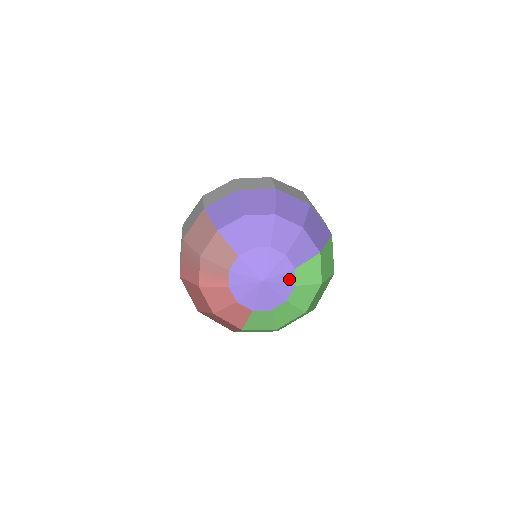
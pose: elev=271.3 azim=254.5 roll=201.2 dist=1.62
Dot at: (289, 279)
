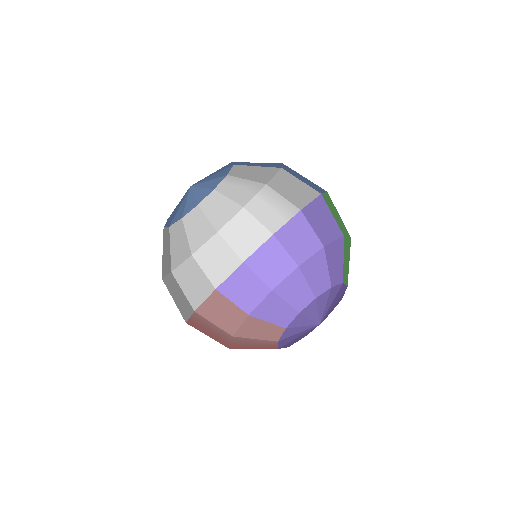
Dot at: (340, 292)
